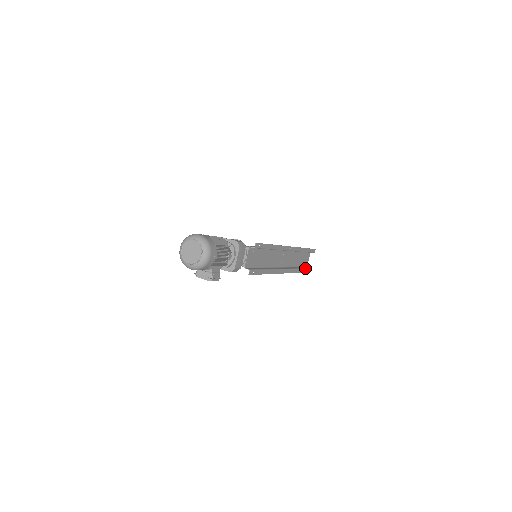
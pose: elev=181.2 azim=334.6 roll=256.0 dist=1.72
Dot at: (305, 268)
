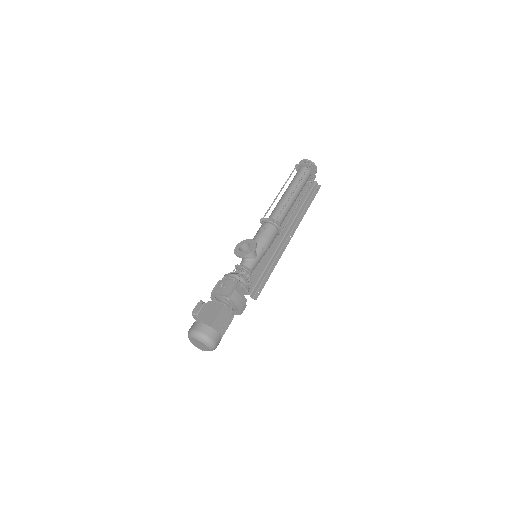
Dot at: occluded
